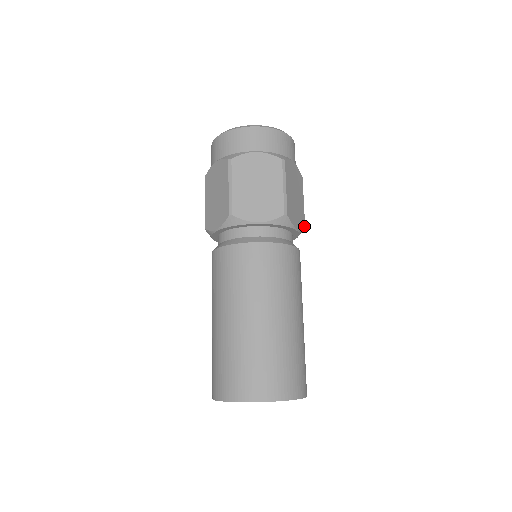
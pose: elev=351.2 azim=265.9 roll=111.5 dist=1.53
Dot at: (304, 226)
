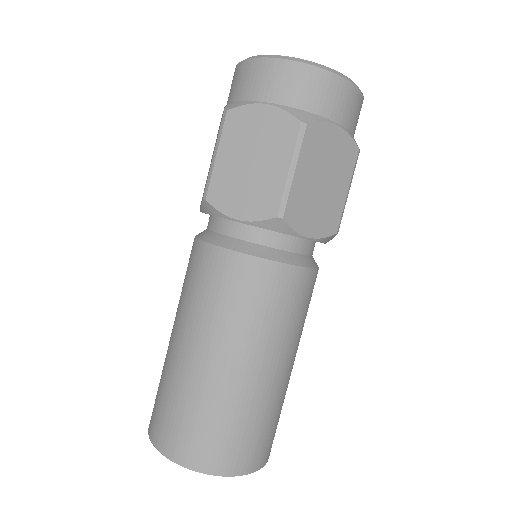
Dot at: occluded
